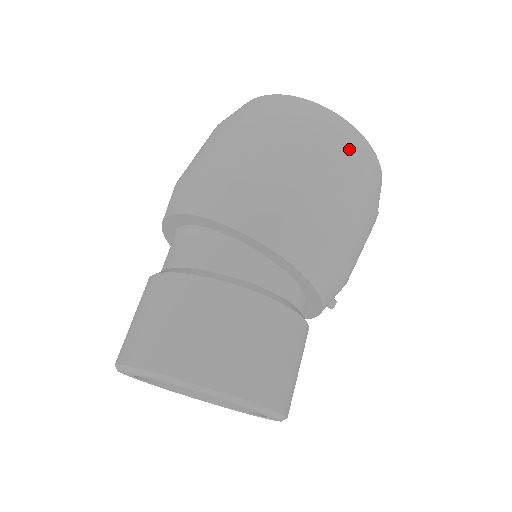
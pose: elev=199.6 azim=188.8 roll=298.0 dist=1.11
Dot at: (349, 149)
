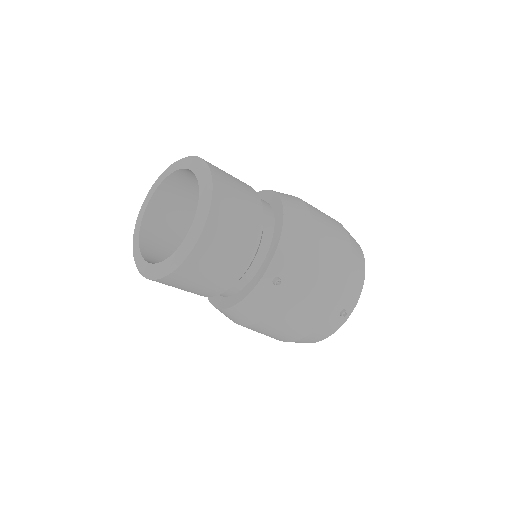
Dot at: (351, 237)
